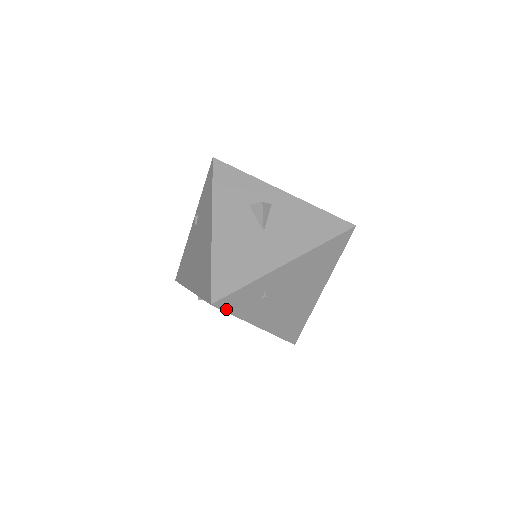
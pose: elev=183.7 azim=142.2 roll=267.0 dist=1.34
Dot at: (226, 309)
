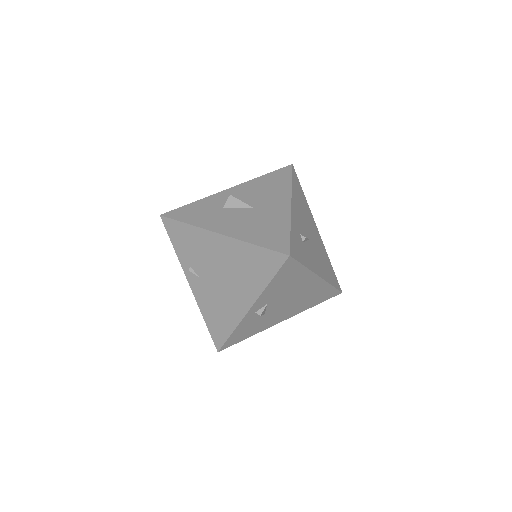
Dot at: (298, 260)
